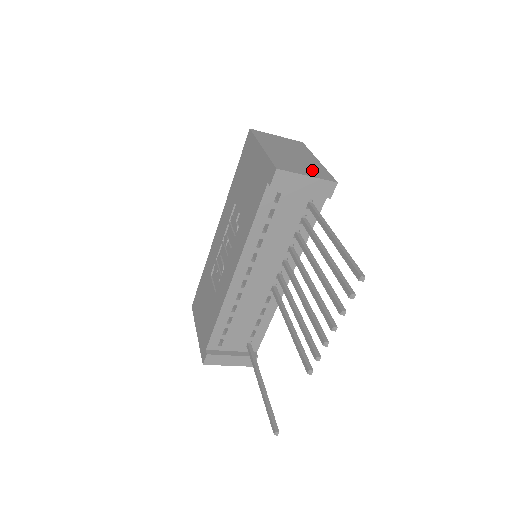
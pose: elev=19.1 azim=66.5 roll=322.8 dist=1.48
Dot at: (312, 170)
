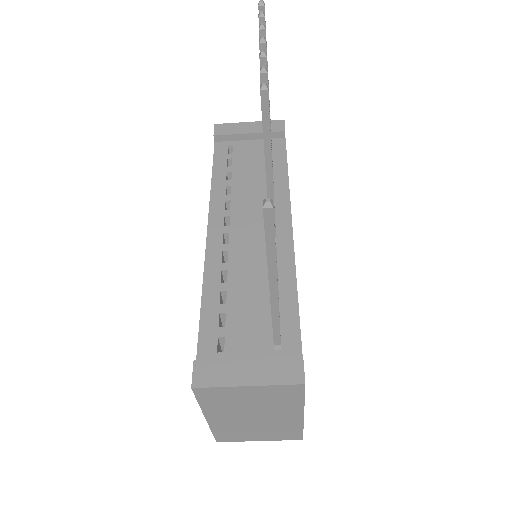
Dot at: occluded
